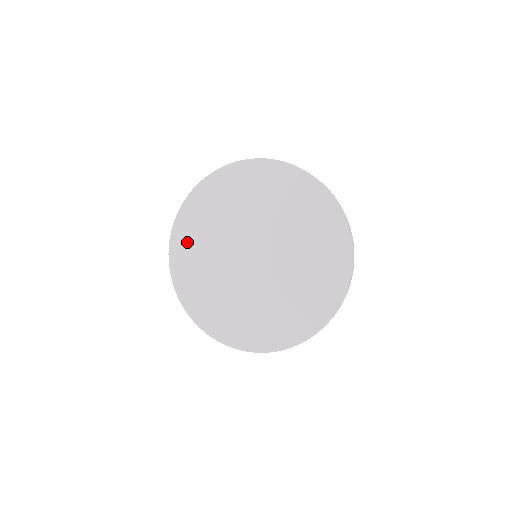
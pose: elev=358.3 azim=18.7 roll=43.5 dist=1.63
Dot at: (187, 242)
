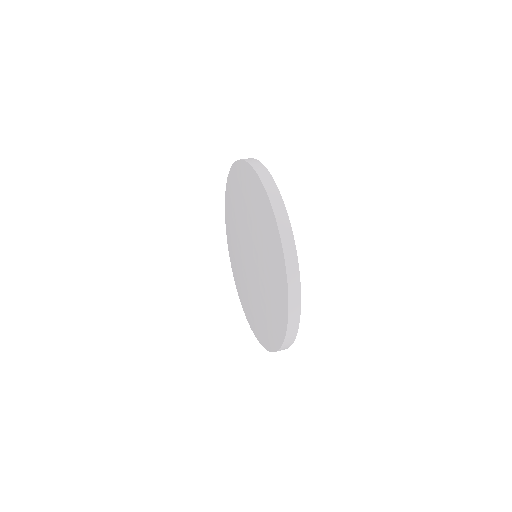
Dot at: (230, 203)
